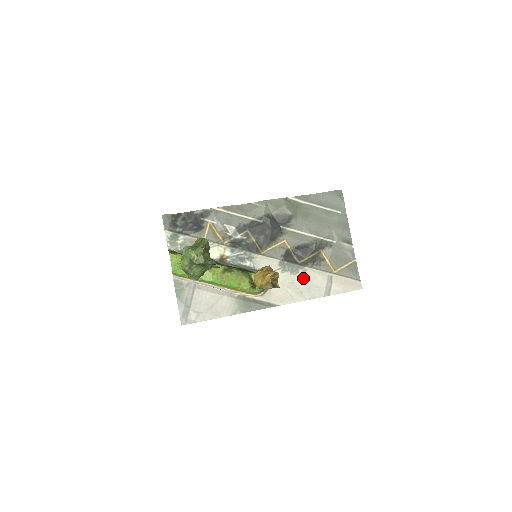
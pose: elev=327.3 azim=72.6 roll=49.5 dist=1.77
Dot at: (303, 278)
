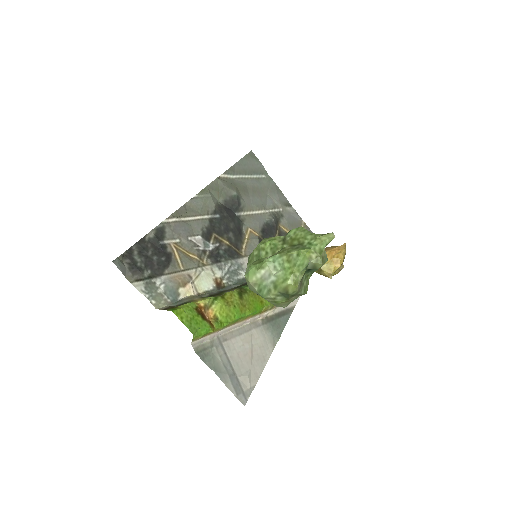
Dot at: occluded
